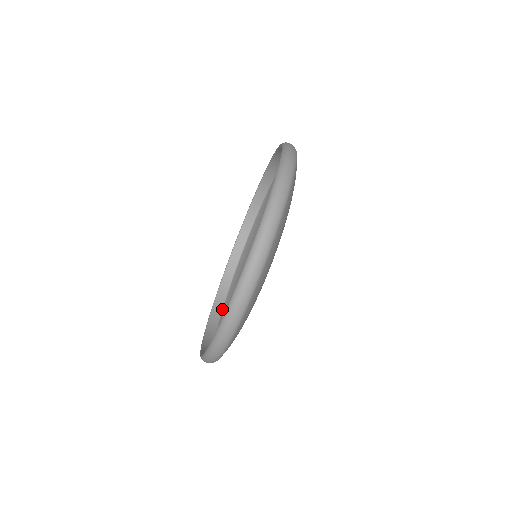
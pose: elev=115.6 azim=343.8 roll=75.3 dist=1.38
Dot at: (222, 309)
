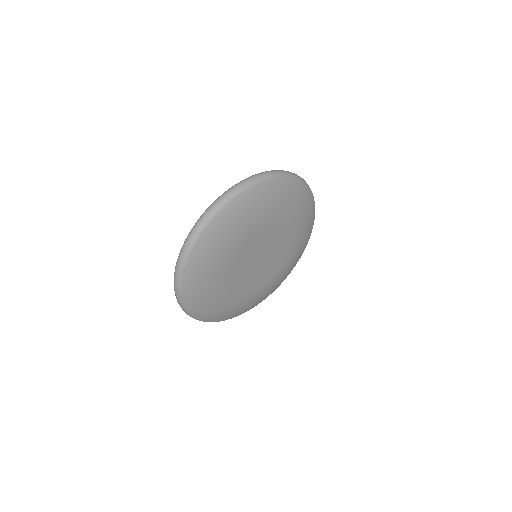
Dot at: occluded
